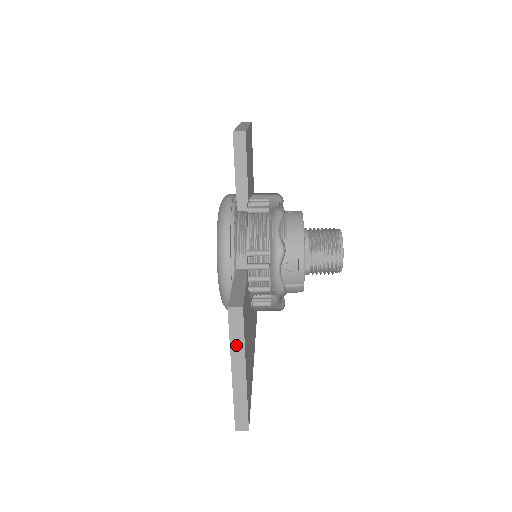
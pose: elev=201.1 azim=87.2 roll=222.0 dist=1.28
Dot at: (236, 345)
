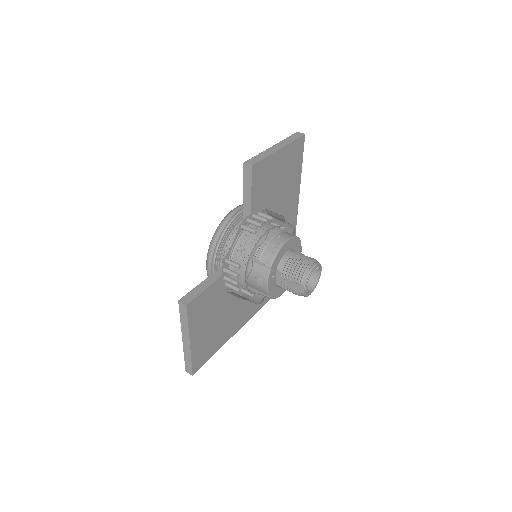
Dot at: (184, 324)
